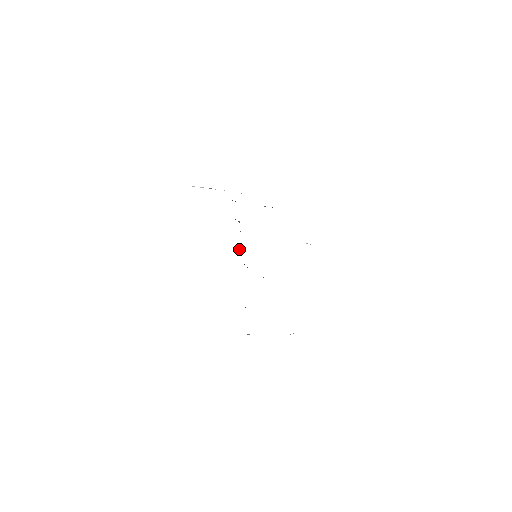
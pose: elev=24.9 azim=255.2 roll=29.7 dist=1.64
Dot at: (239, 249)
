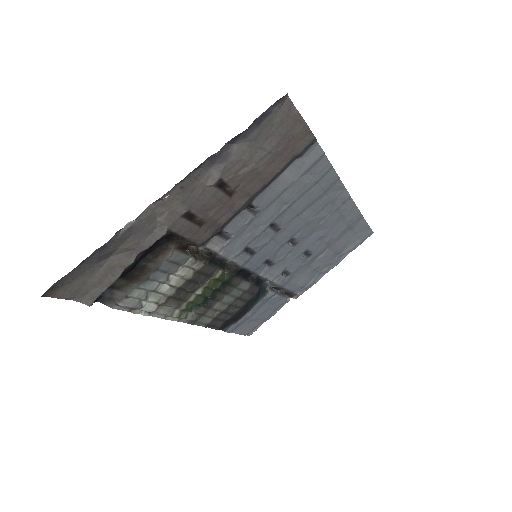
Dot at: (230, 269)
